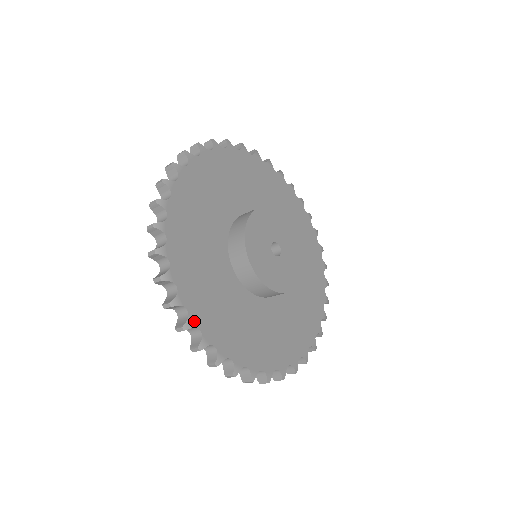
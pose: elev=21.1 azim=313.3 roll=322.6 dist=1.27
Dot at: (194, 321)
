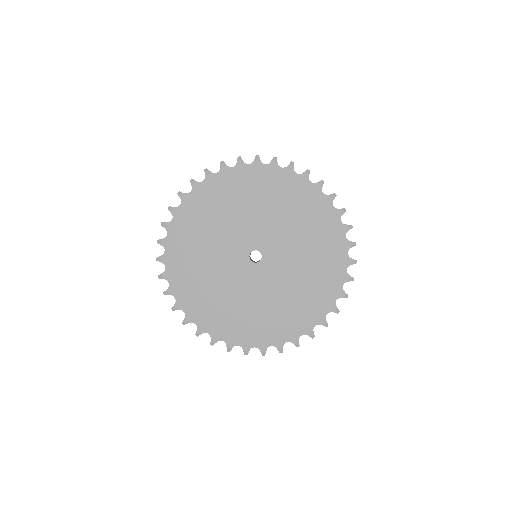
Dot at: (247, 347)
